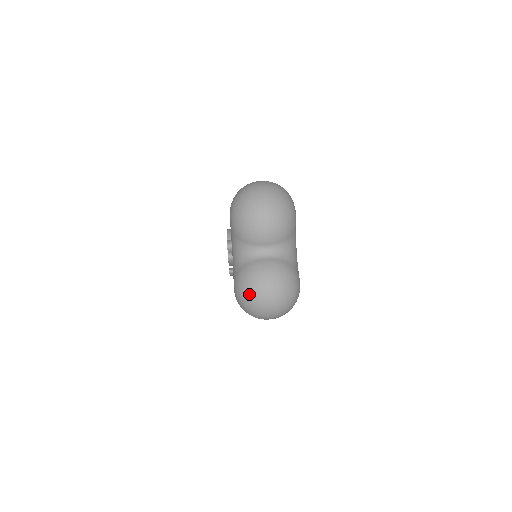
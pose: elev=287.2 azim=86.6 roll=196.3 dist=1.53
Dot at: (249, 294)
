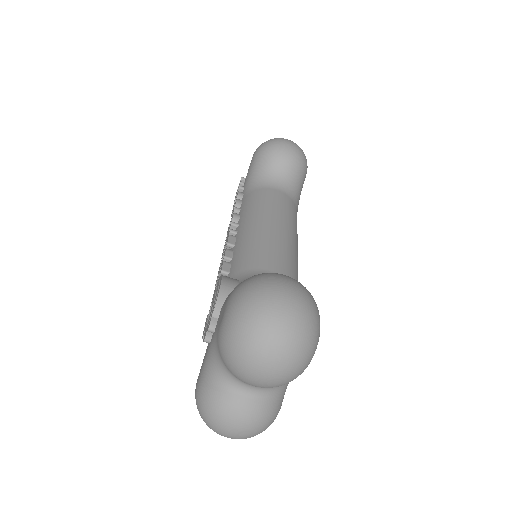
Dot at: (209, 422)
